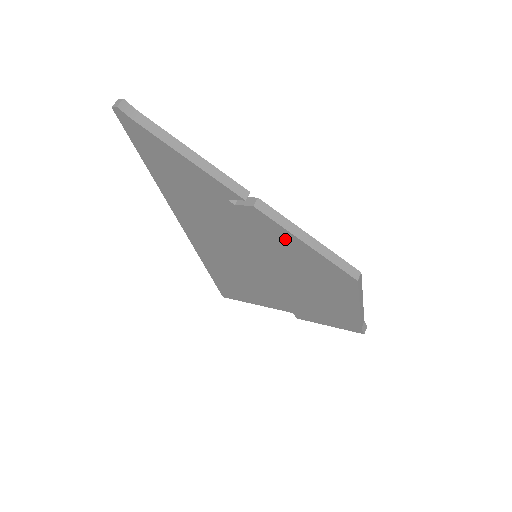
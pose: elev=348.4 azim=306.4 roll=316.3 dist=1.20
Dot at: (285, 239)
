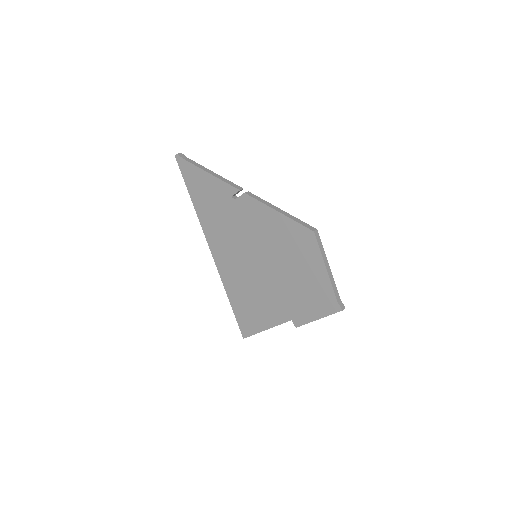
Dot at: (266, 215)
